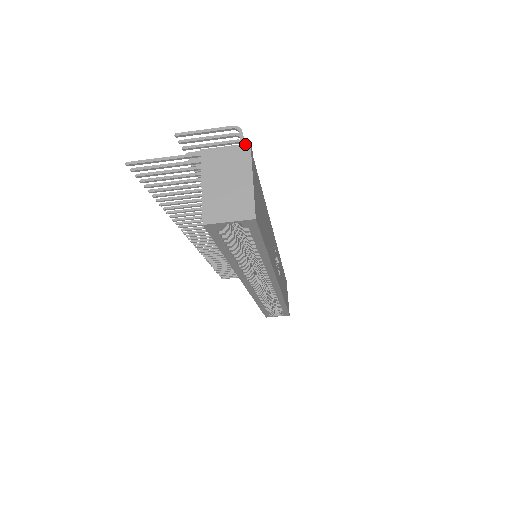
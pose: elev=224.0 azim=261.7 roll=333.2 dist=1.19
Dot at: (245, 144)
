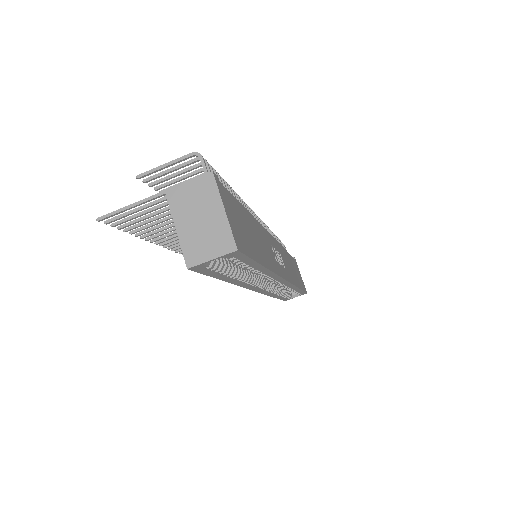
Dot at: (207, 173)
